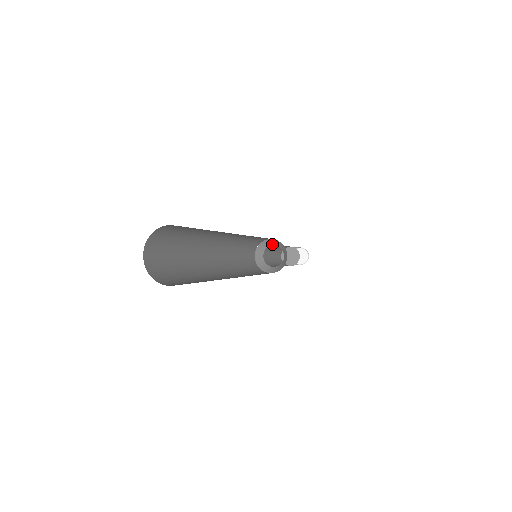
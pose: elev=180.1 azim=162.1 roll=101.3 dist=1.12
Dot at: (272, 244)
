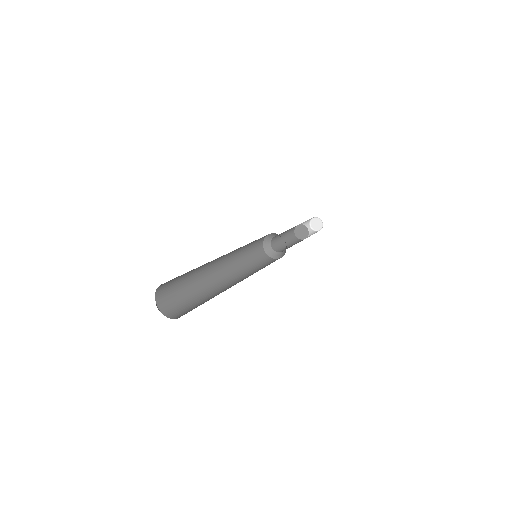
Dot at: occluded
